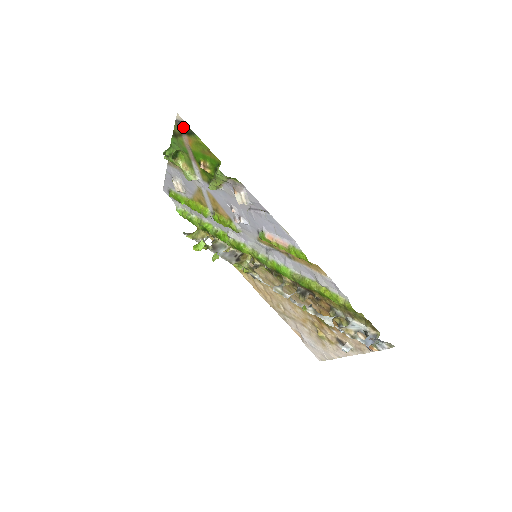
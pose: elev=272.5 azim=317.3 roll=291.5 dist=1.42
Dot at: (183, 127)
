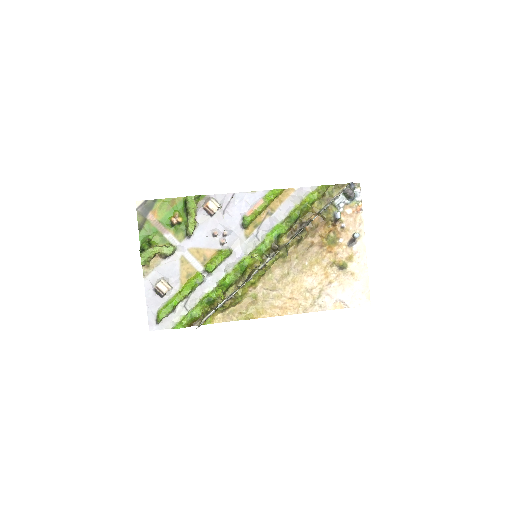
Dot at: (145, 208)
